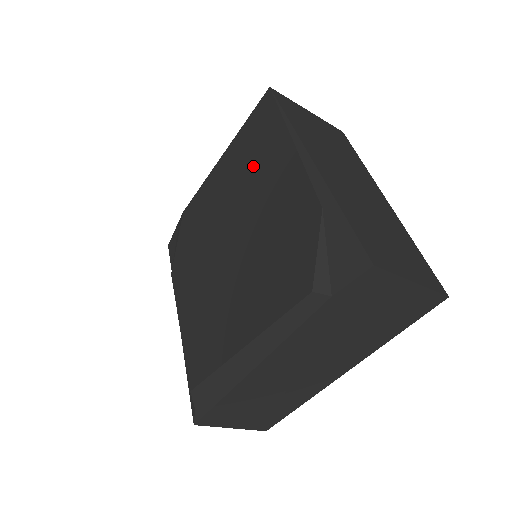
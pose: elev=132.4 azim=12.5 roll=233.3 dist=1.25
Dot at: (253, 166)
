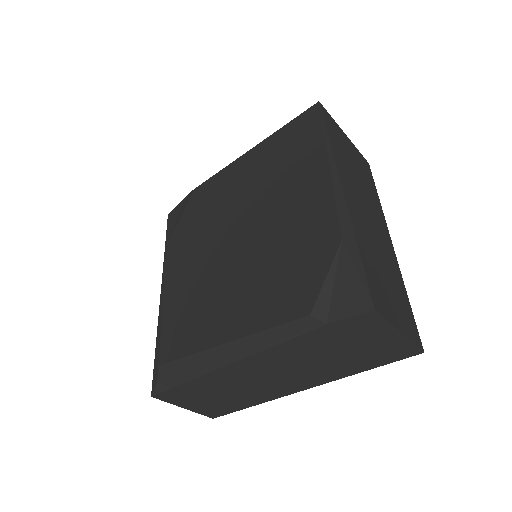
Dot at: (281, 172)
